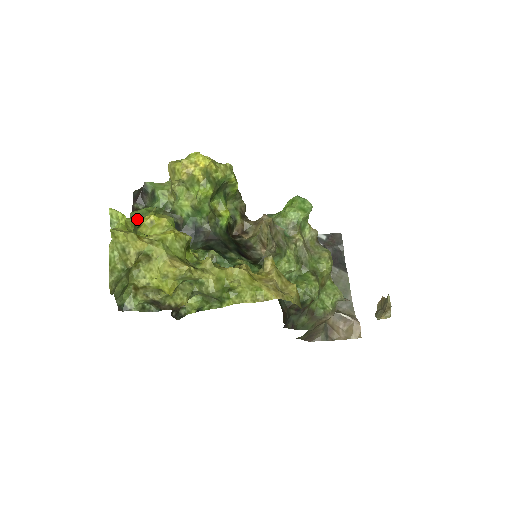
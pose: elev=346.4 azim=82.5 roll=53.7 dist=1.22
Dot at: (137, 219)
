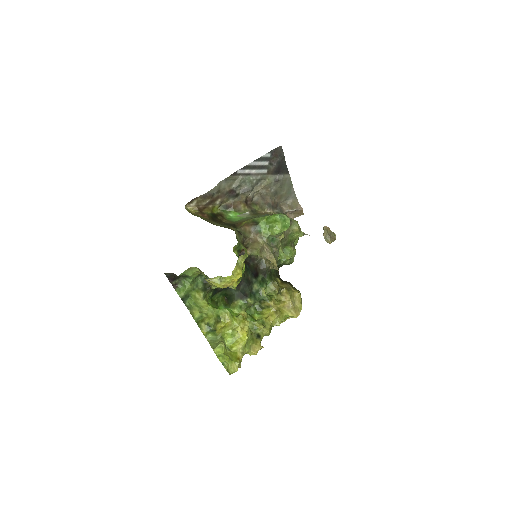
Dot at: (186, 297)
